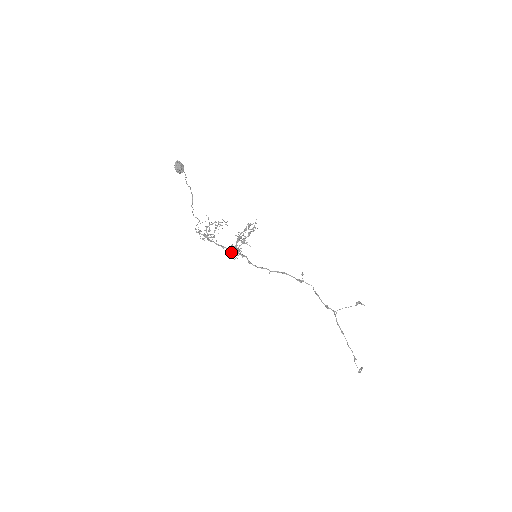
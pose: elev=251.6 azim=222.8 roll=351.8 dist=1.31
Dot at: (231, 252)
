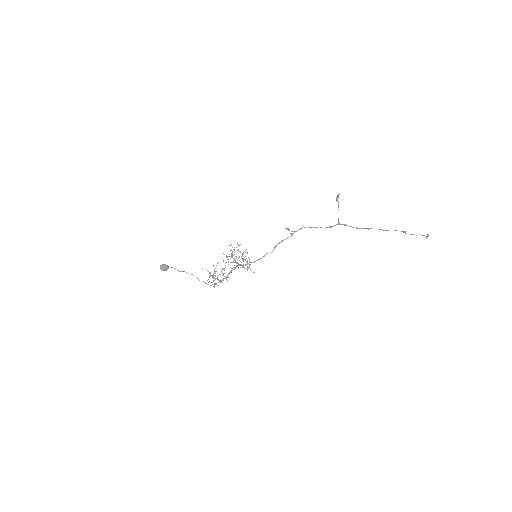
Dot at: (234, 268)
